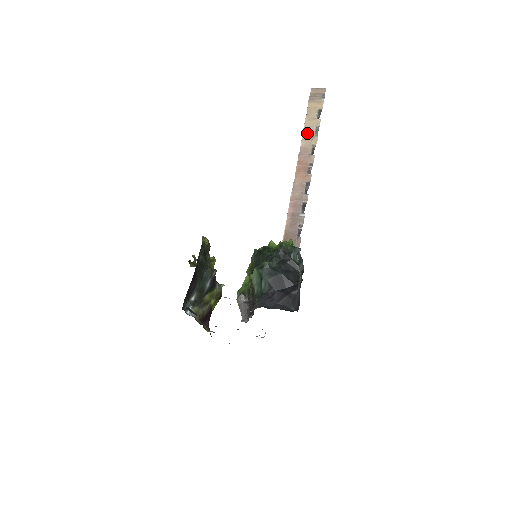
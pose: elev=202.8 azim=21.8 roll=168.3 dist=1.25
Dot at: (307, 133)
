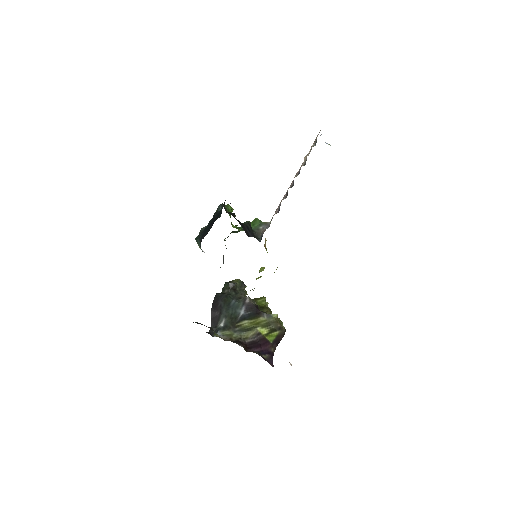
Dot at: occluded
